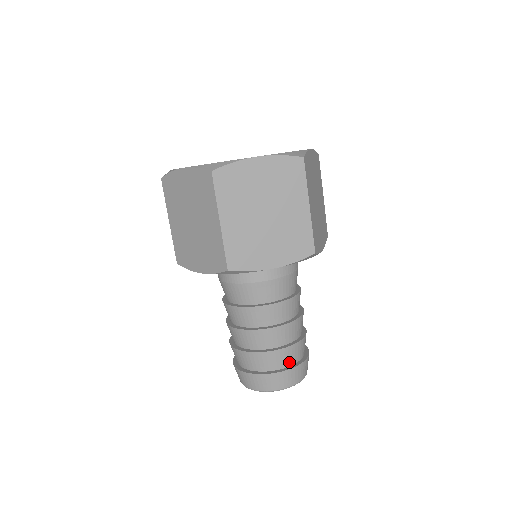
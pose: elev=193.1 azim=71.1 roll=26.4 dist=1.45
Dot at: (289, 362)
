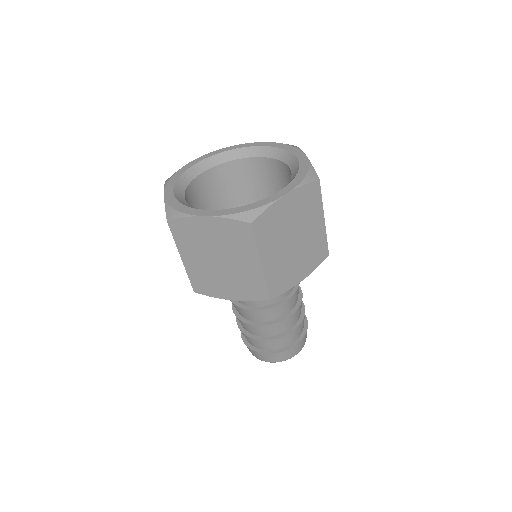
Dot at: (272, 348)
